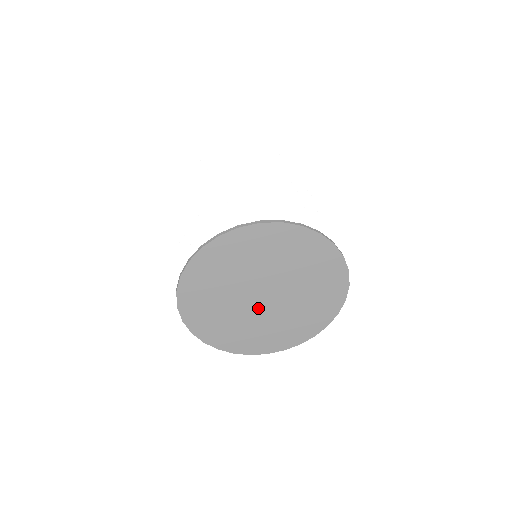
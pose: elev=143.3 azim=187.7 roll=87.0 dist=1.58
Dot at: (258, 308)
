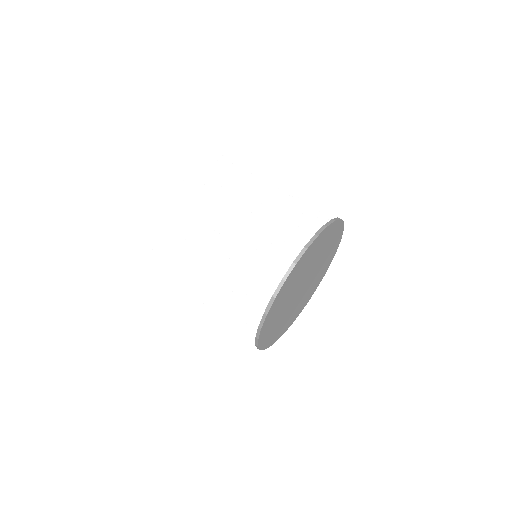
Dot at: (295, 299)
